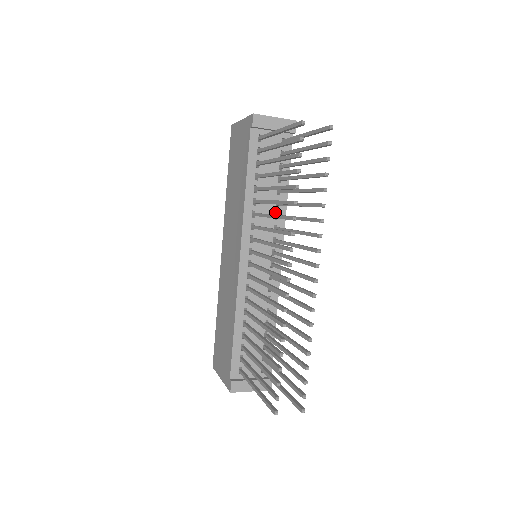
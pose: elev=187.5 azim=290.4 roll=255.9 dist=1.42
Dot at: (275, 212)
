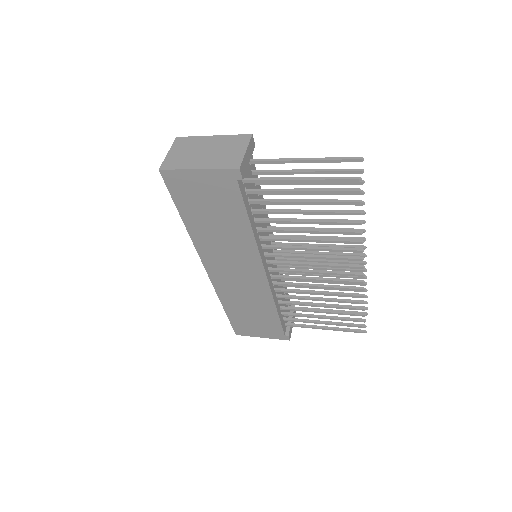
Dot at: occluded
